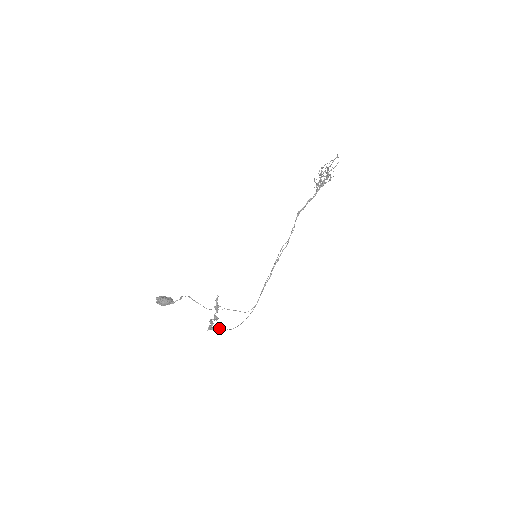
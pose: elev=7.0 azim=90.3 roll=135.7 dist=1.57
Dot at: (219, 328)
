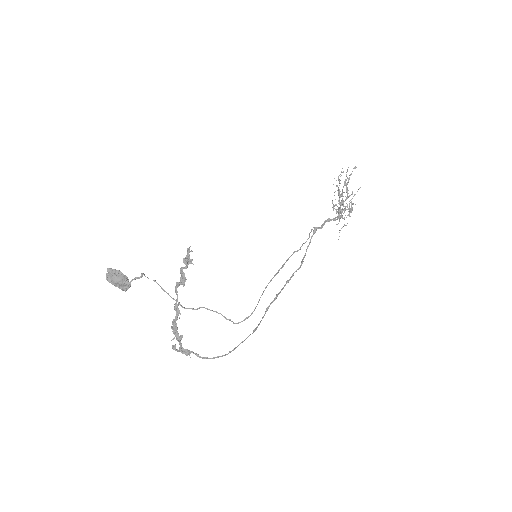
Dot at: (189, 351)
